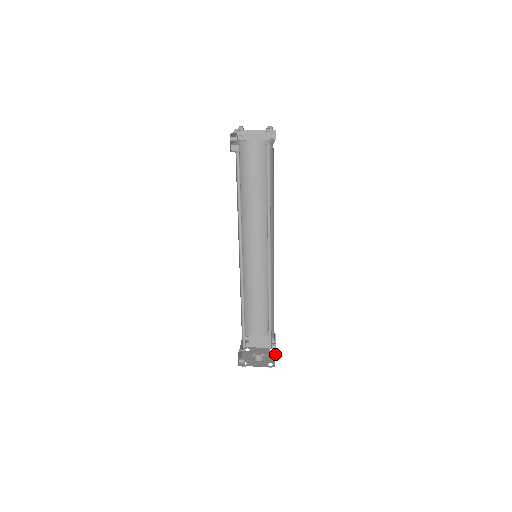
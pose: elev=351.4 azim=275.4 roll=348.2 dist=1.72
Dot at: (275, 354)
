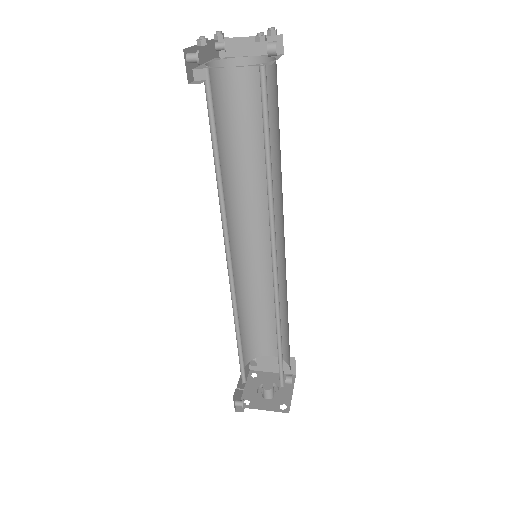
Dot at: (293, 387)
